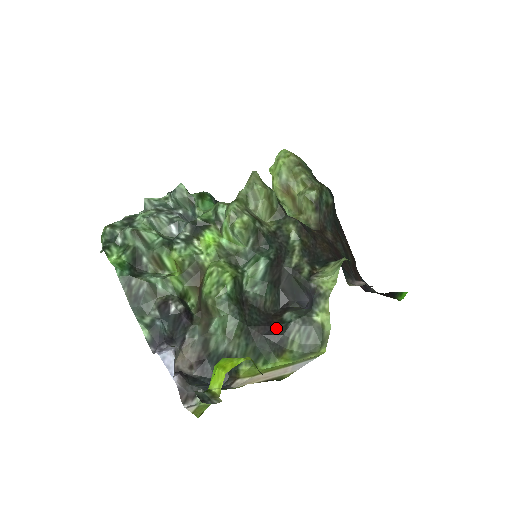
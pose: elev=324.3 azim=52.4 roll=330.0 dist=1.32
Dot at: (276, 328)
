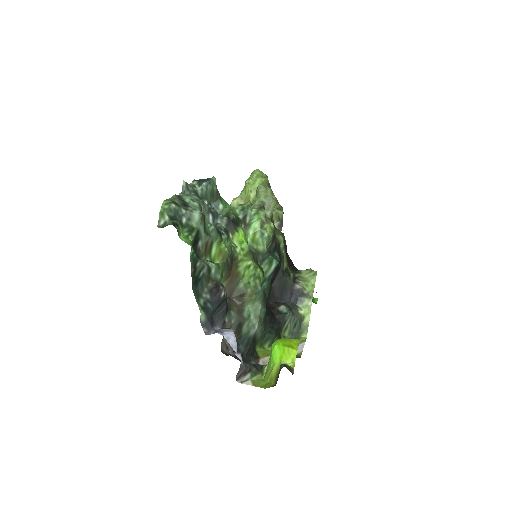
Dot at: (276, 317)
